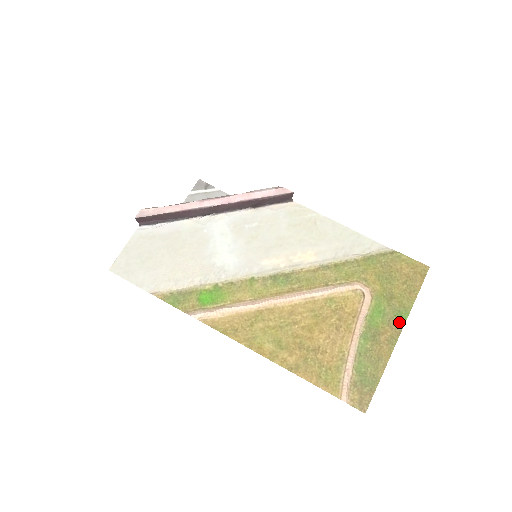
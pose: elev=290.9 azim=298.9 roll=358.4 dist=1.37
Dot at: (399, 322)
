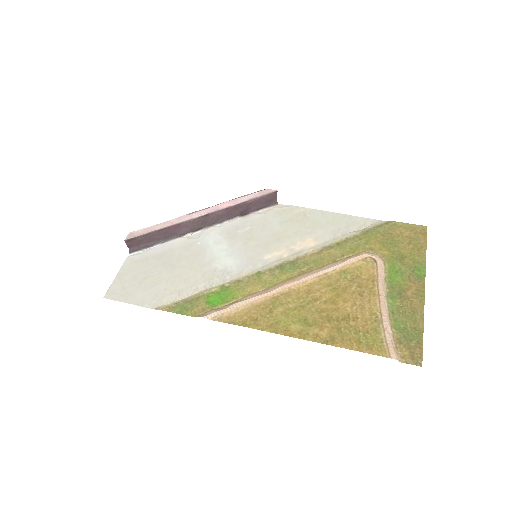
Dot at: (419, 276)
